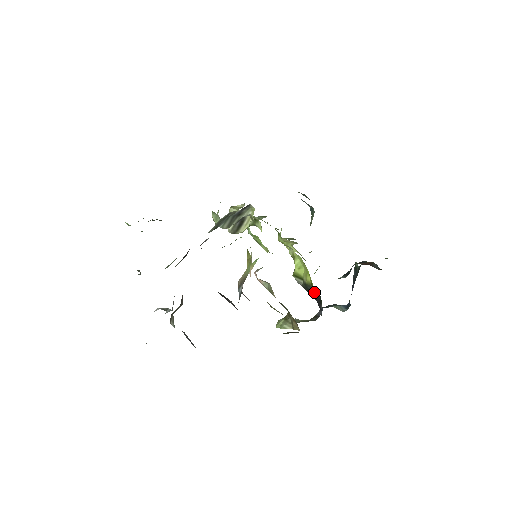
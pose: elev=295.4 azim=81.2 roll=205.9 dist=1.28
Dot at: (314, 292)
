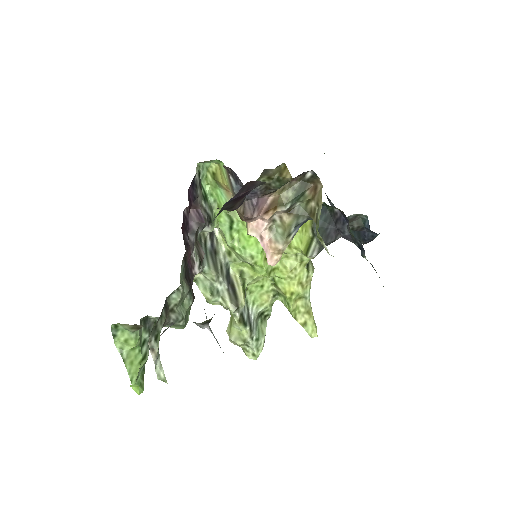
Dot at: (322, 220)
